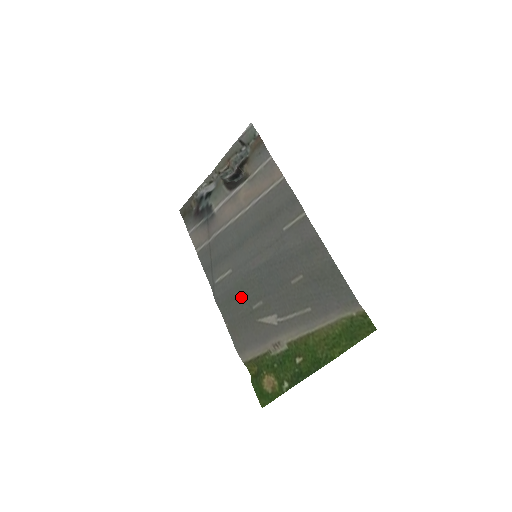
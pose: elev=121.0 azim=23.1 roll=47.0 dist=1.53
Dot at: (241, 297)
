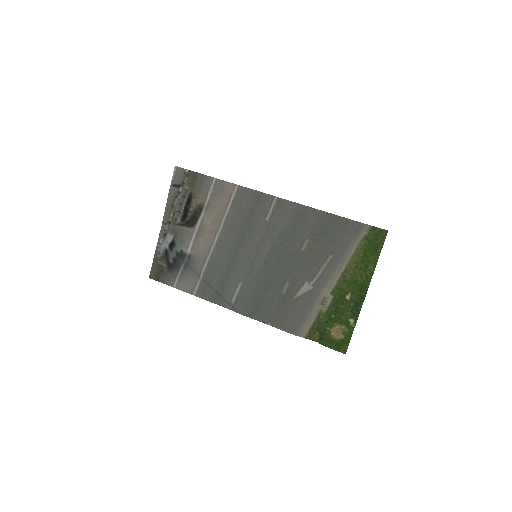
Dot at: (266, 294)
